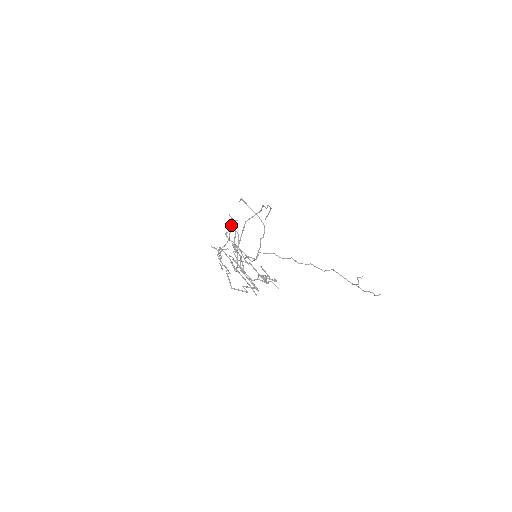
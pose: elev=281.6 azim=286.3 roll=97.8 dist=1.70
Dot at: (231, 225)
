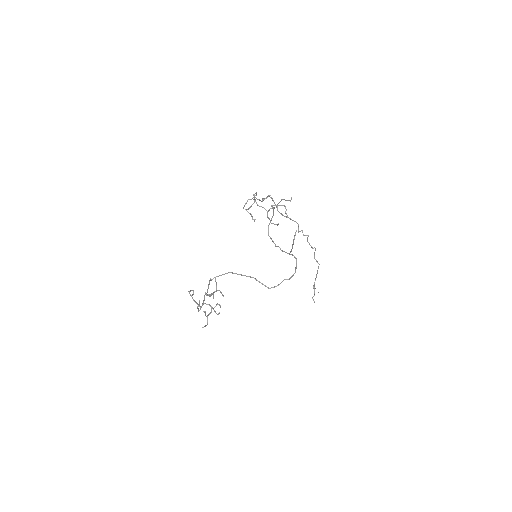
Dot at: occluded
